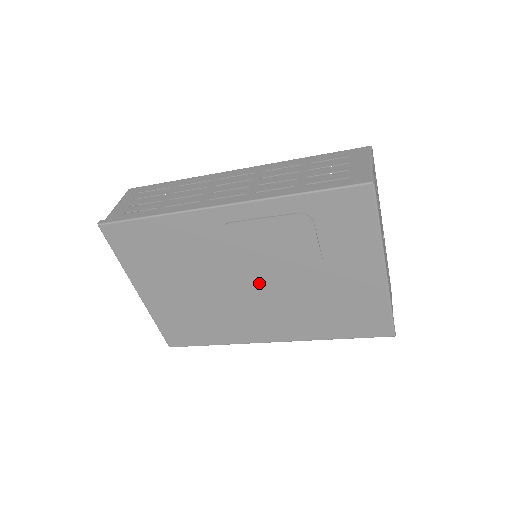
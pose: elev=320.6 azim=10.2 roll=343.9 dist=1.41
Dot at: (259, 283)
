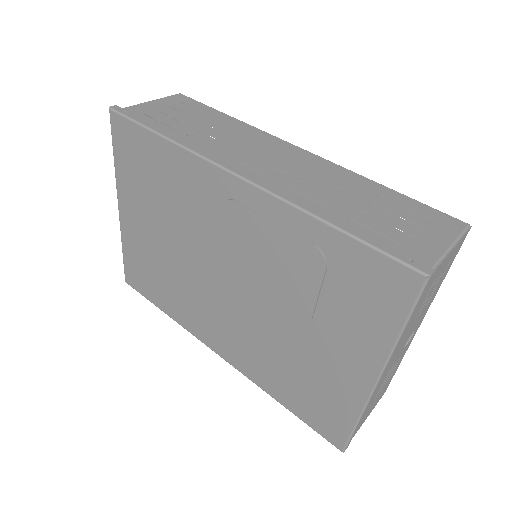
Dot at: (234, 288)
